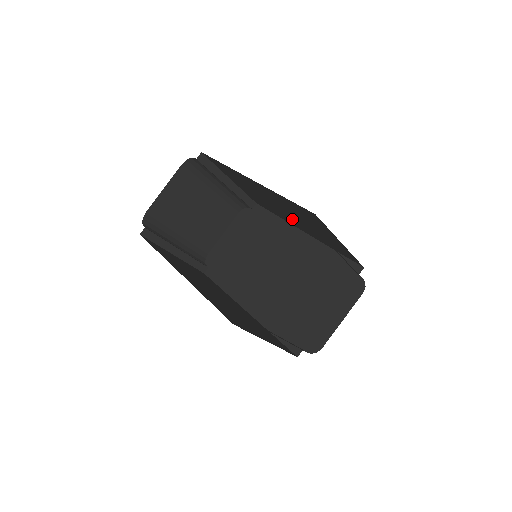
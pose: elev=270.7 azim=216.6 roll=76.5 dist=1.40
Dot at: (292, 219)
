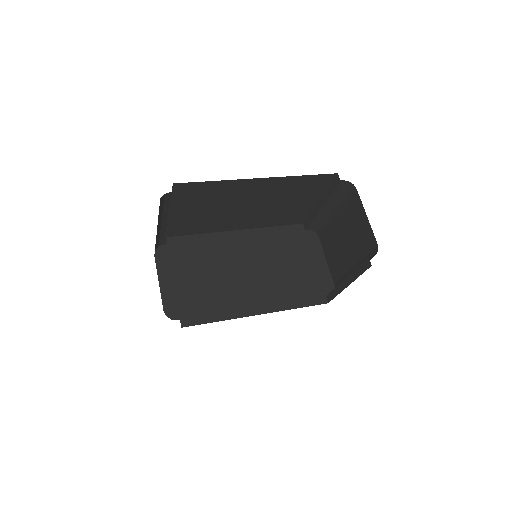
Dot at: (246, 217)
